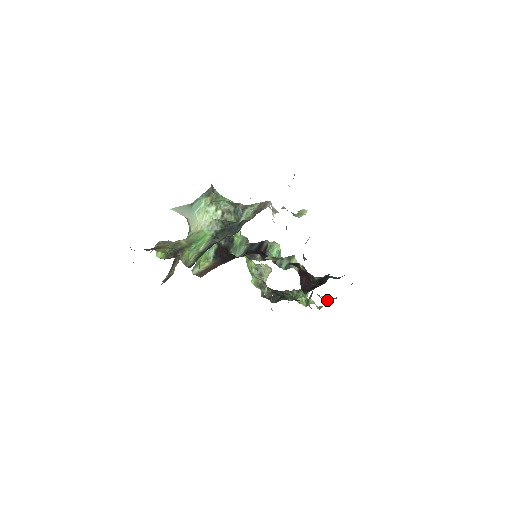
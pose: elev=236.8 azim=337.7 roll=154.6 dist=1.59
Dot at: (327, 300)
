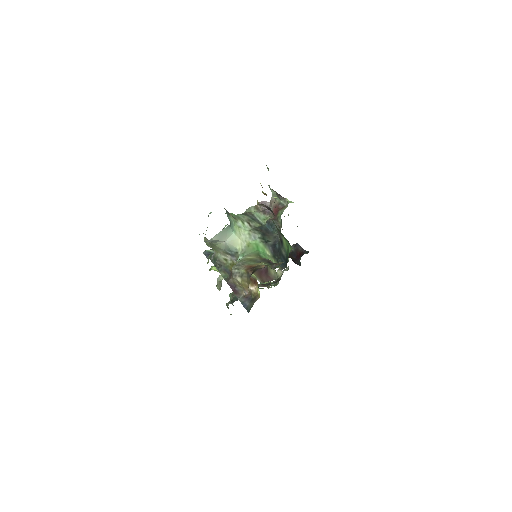
Dot at: occluded
